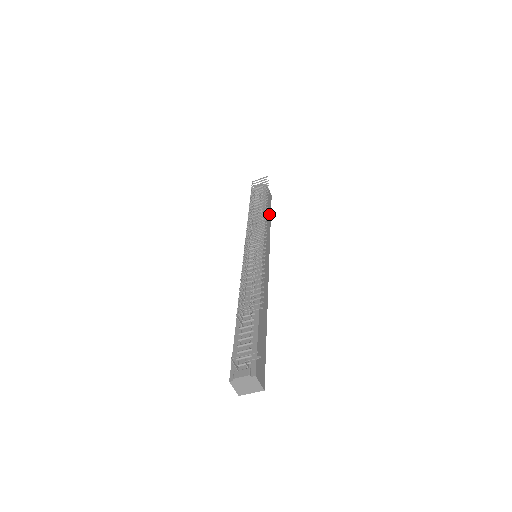
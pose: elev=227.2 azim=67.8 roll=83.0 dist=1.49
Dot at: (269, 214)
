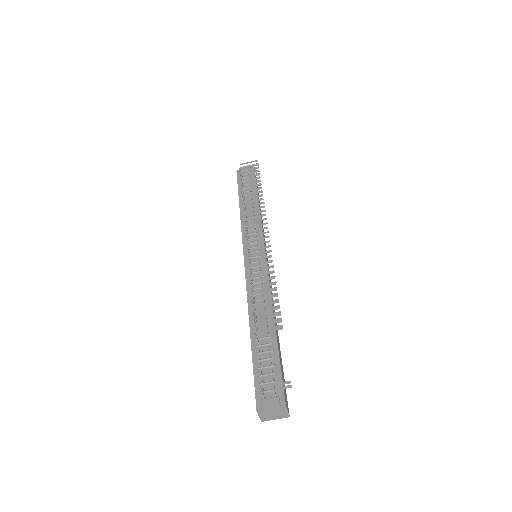
Dot at: occluded
